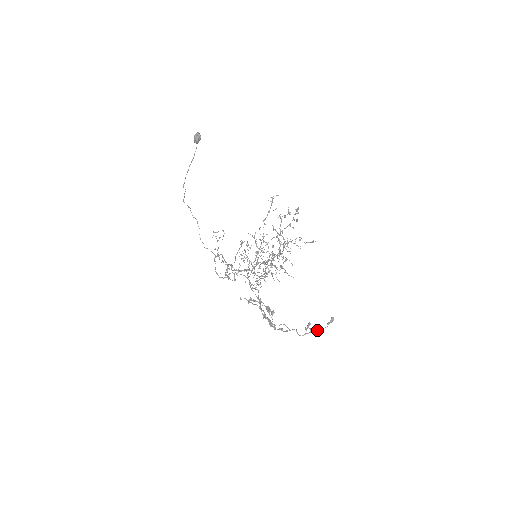
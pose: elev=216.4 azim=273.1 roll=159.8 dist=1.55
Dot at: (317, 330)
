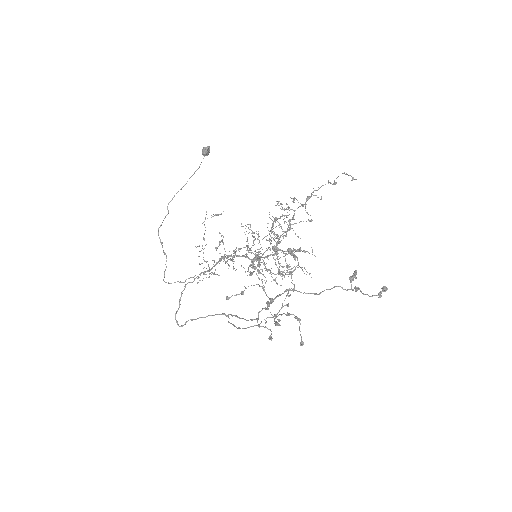
Dot at: (365, 294)
